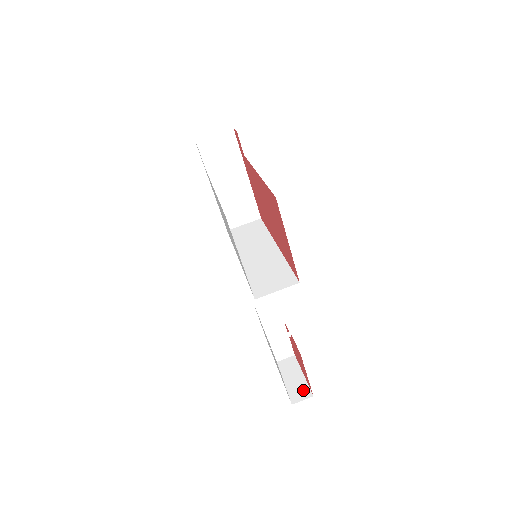
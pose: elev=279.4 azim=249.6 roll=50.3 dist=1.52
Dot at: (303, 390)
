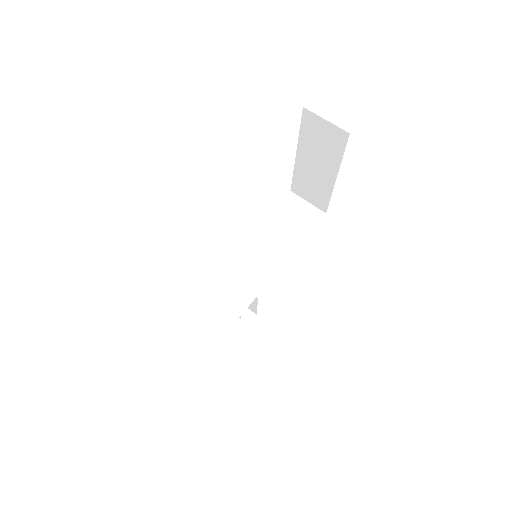
Dot at: (223, 346)
